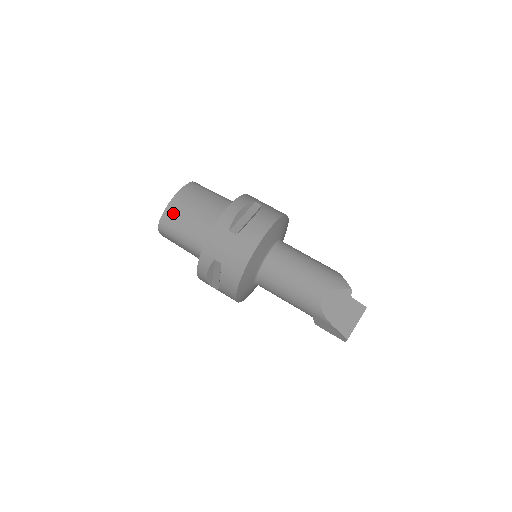
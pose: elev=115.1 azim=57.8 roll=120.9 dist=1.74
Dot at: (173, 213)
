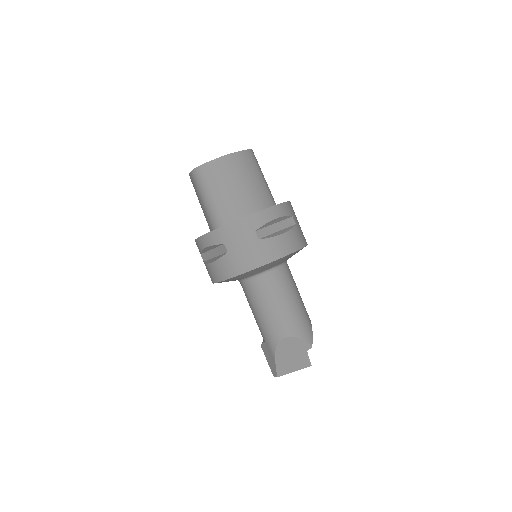
Dot at: (216, 170)
